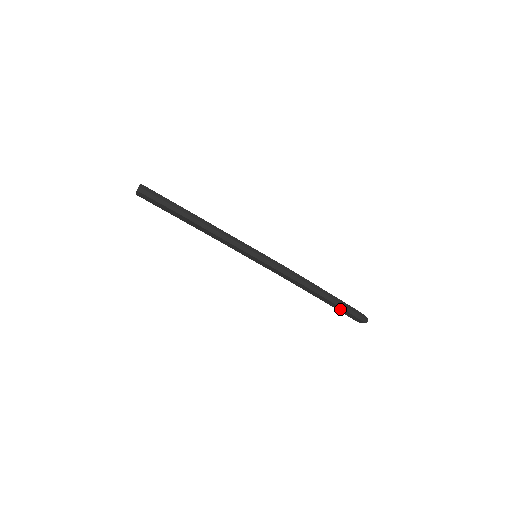
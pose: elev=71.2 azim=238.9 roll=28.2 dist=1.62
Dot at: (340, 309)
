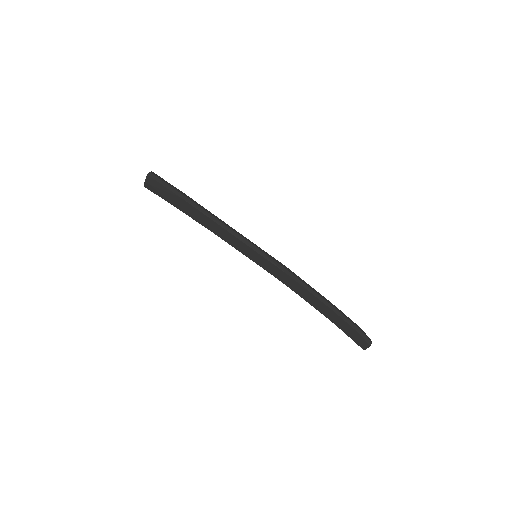
Dot at: (342, 324)
